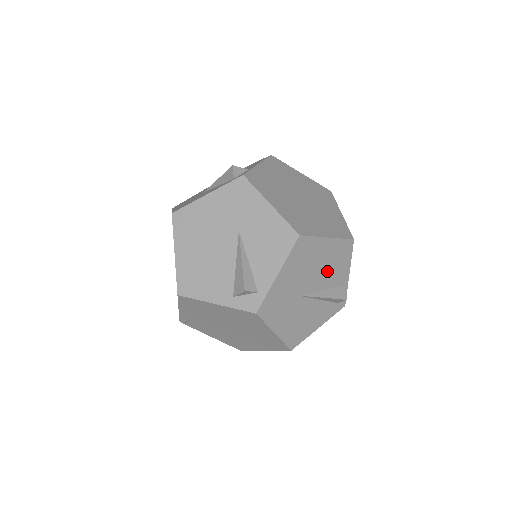
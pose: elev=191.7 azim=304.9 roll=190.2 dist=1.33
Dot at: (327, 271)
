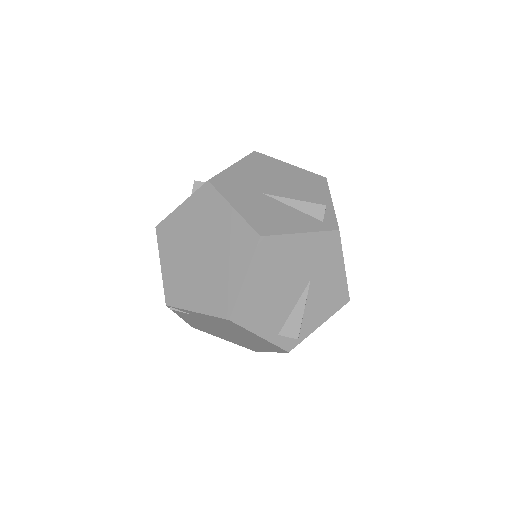
Dot at: occluded
